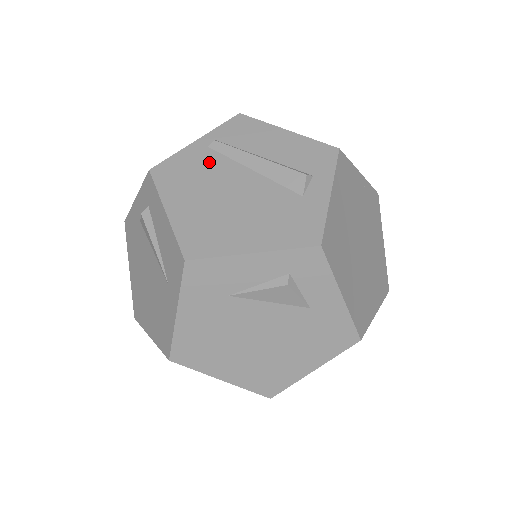
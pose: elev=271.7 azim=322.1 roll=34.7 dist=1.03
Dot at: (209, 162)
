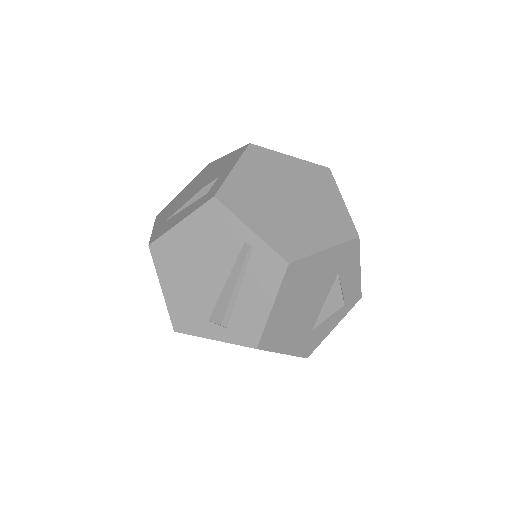
Dot at: (229, 246)
